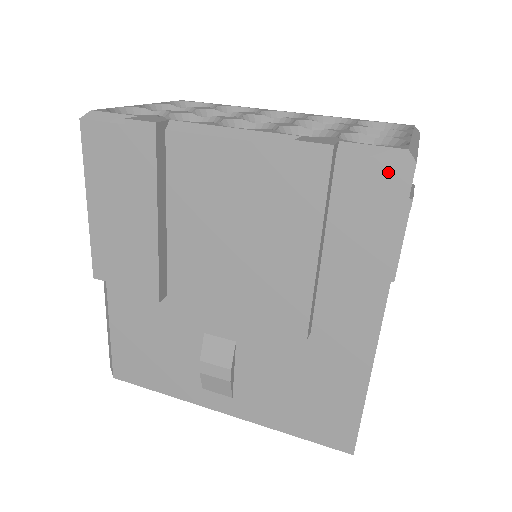
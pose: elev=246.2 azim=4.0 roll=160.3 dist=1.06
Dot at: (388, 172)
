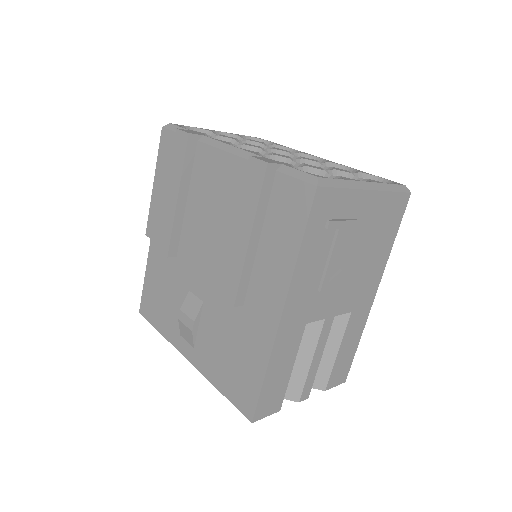
Dot at: (301, 190)
